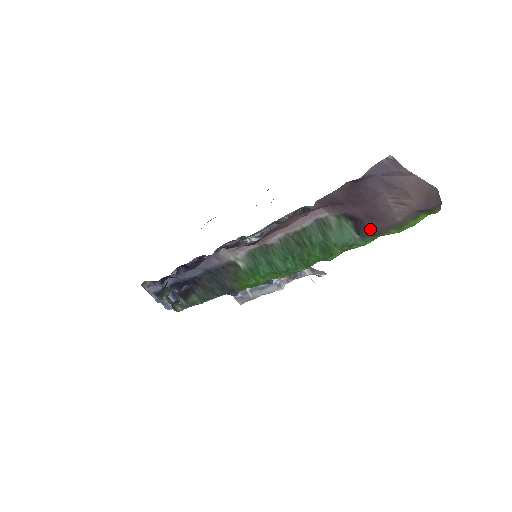
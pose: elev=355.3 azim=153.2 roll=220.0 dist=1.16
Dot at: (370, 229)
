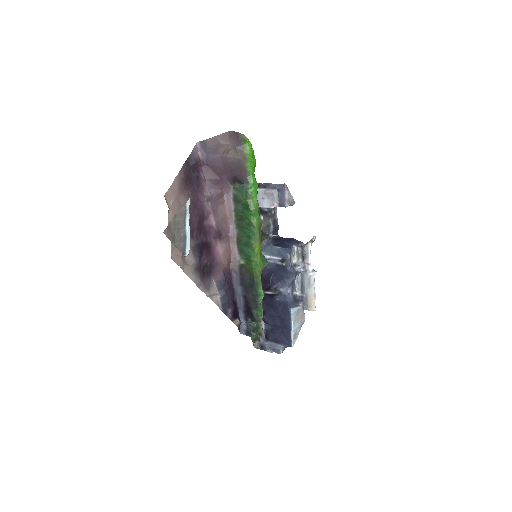
Dot at: (240, 175)
